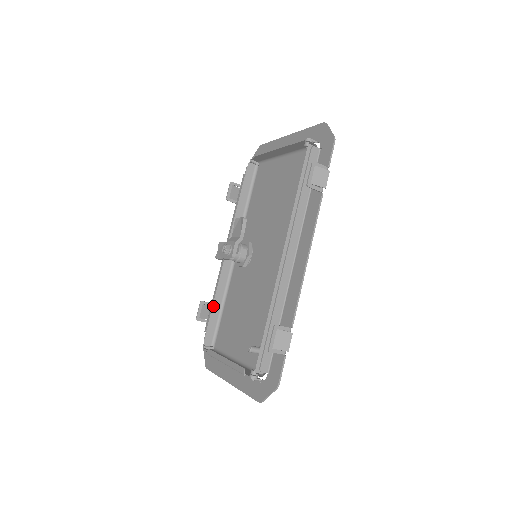
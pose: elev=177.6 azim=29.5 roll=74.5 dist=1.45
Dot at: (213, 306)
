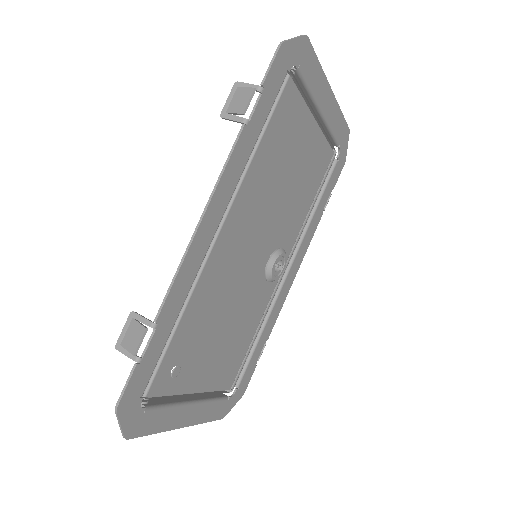
Dot at: occluded
